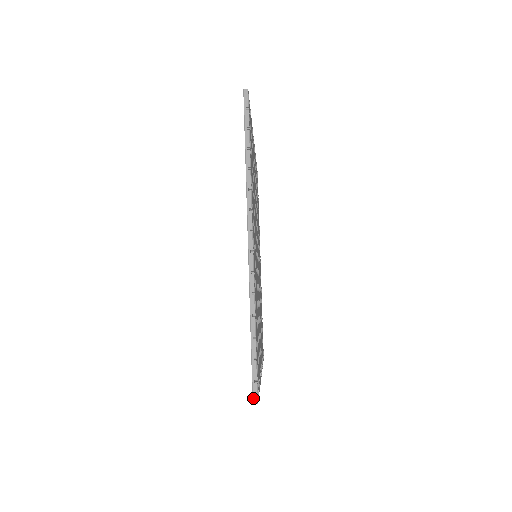
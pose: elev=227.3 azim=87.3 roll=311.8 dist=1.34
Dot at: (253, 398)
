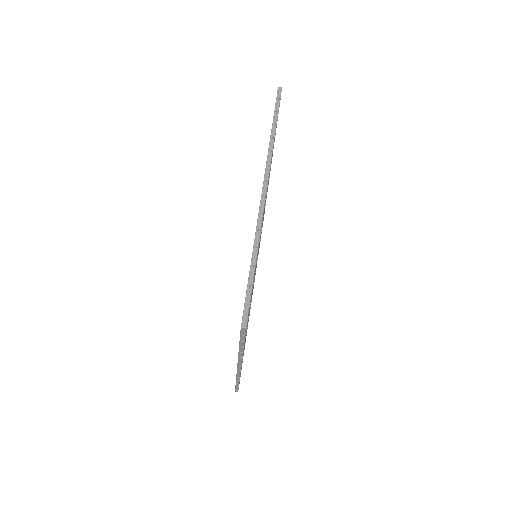
Dot at: (242, 322)
